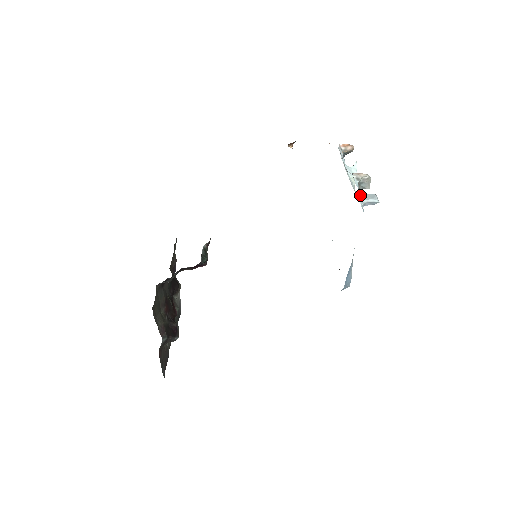
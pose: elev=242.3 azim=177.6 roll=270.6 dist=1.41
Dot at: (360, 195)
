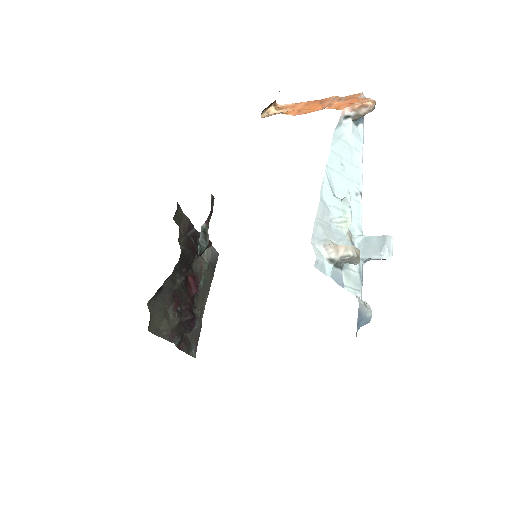
Dot at: (361, 239)
